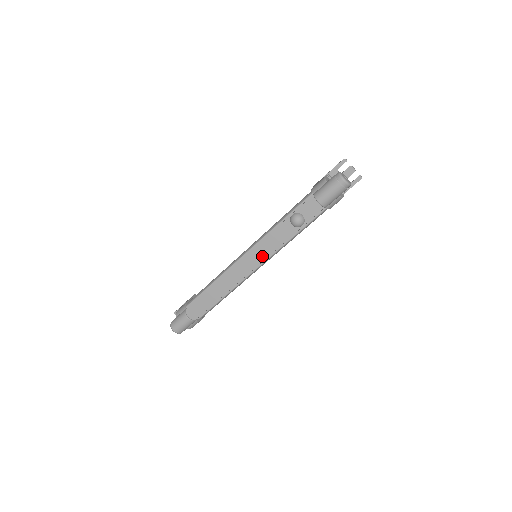
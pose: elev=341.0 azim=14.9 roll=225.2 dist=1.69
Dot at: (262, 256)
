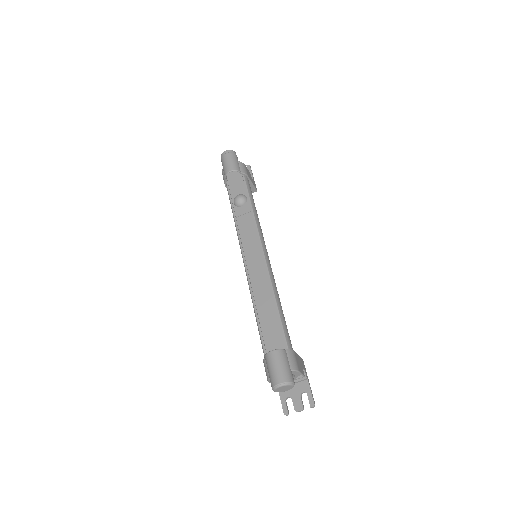
Dot at: (254, 243)
